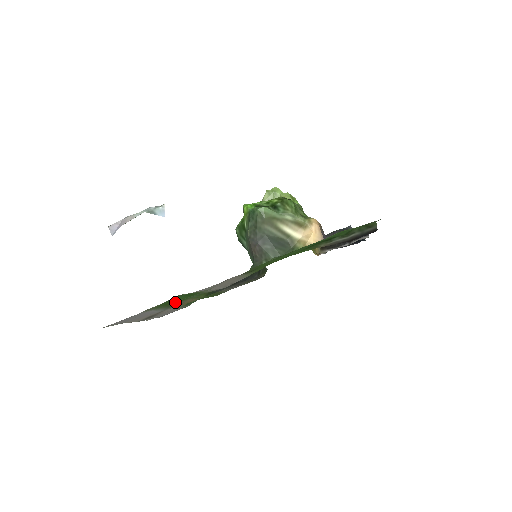
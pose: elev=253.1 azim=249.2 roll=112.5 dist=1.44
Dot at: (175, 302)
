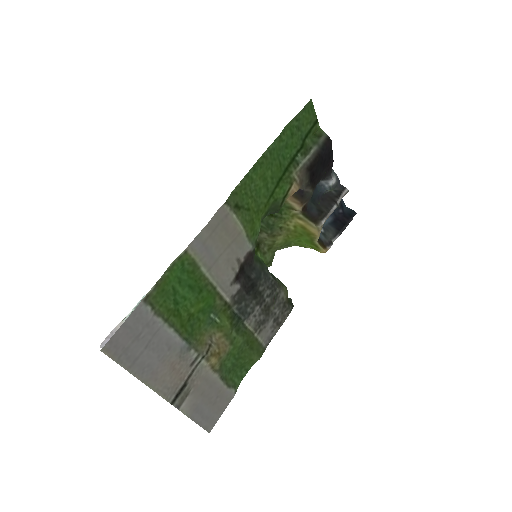
Dot at: (192, 326)
